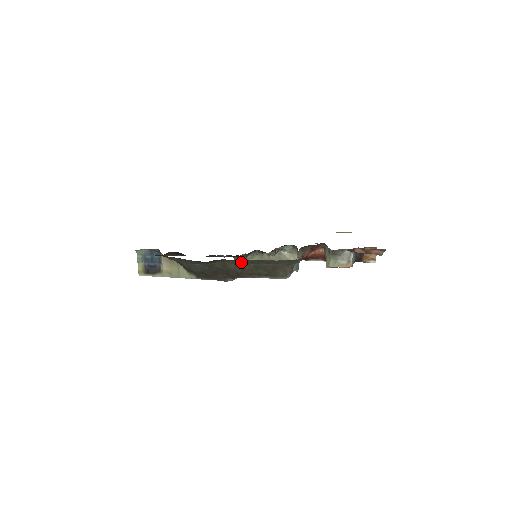
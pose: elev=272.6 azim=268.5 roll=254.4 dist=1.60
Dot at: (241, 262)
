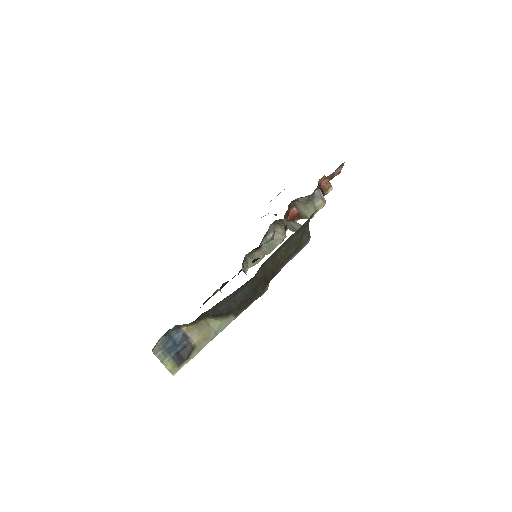
Dot at: (275, 253)
